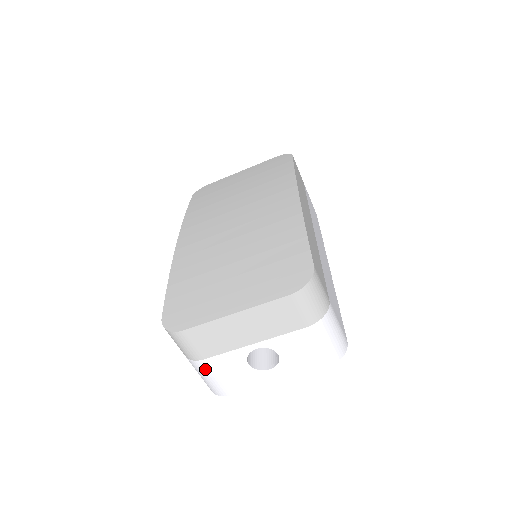
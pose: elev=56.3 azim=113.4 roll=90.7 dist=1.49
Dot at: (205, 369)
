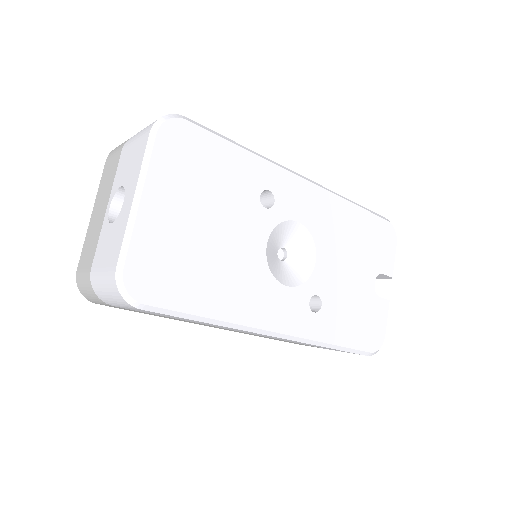
Dot at: (96, 276)
